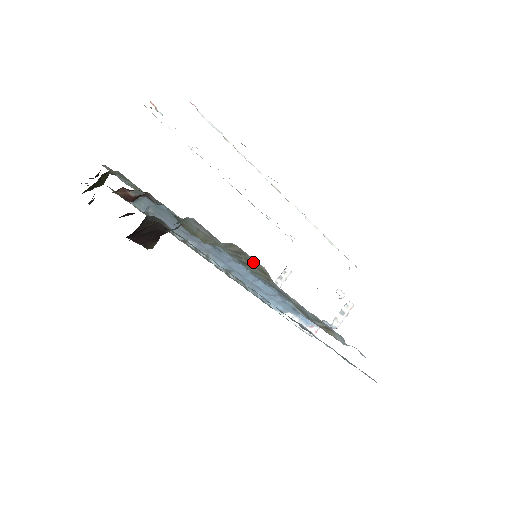
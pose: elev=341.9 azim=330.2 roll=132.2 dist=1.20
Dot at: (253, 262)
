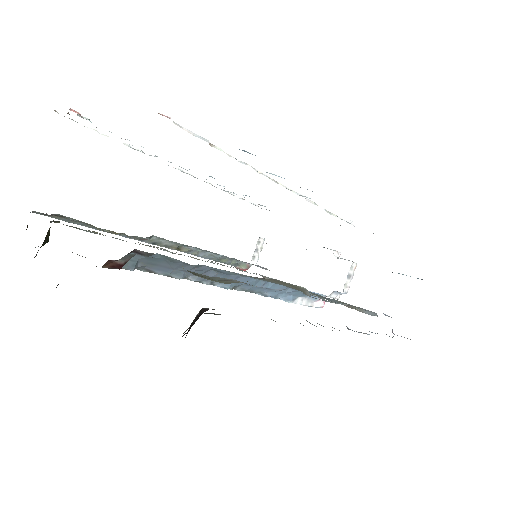
Dot at: (285, 283)
